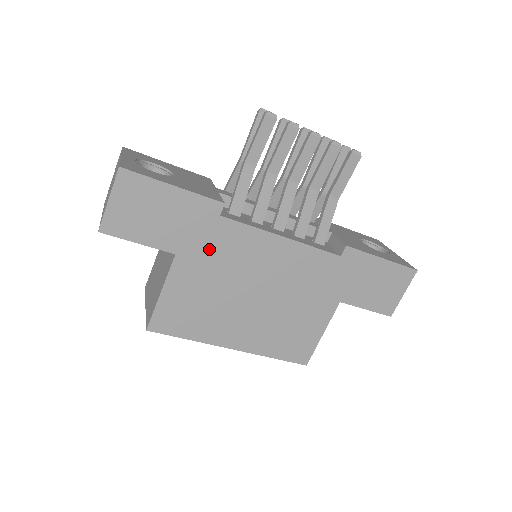
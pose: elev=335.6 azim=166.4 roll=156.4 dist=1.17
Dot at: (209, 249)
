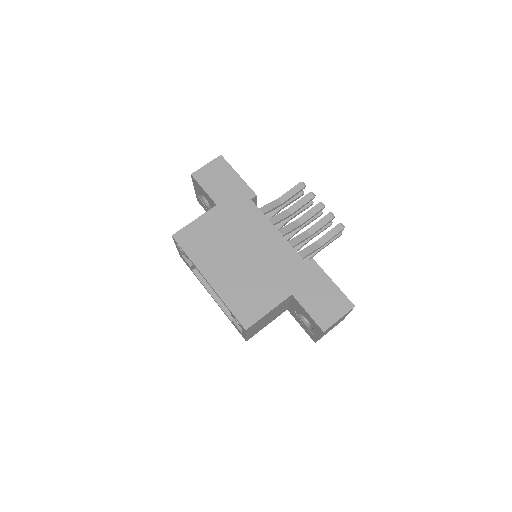
Dot at: (235, 213)
